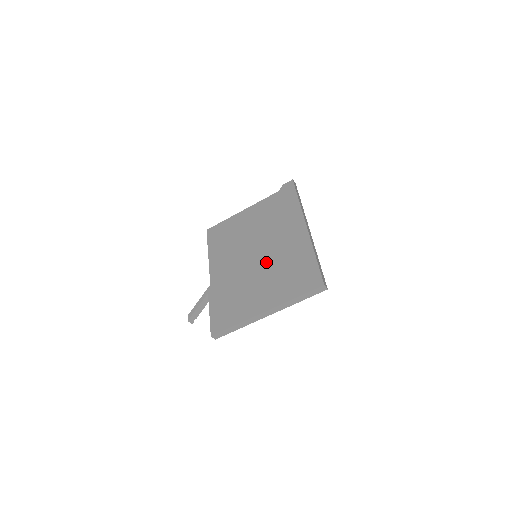
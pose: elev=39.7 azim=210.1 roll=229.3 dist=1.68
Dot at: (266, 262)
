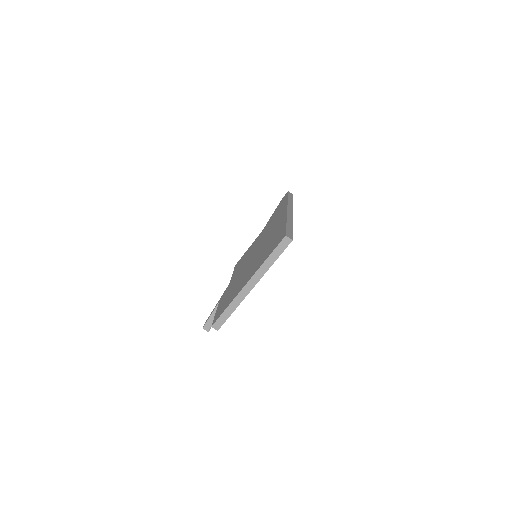
Dot at: (257, 252)
